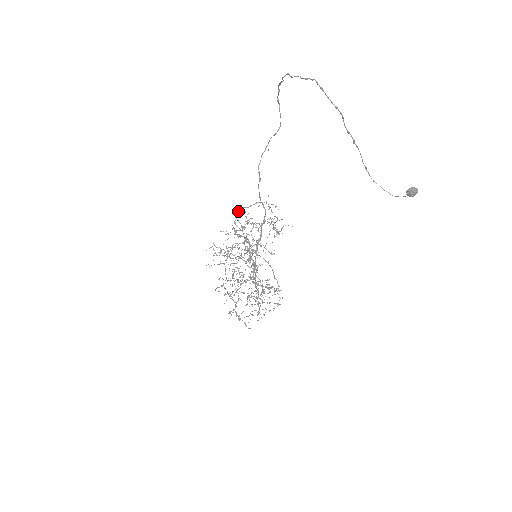
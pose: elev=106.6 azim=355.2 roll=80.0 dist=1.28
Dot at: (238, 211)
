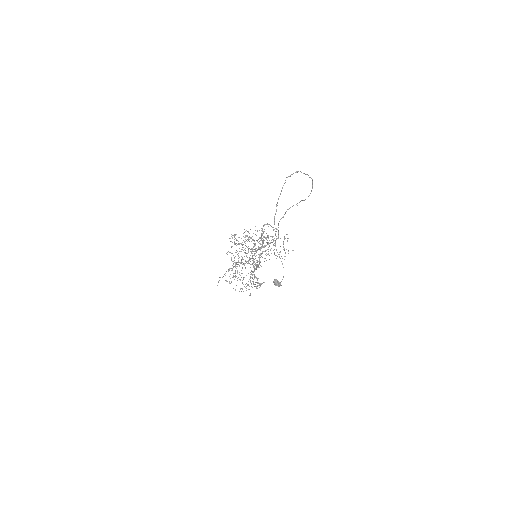
Dot at: (267, 224)
